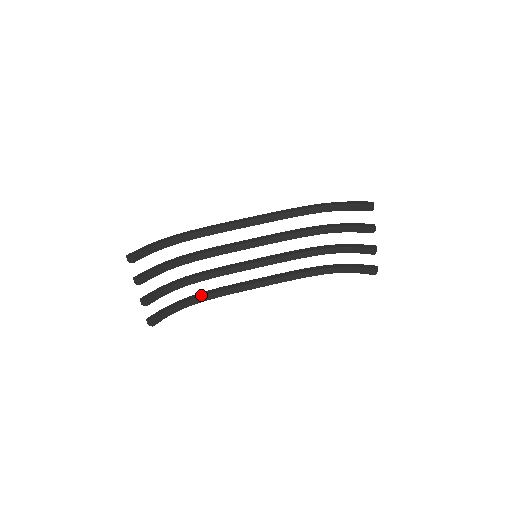
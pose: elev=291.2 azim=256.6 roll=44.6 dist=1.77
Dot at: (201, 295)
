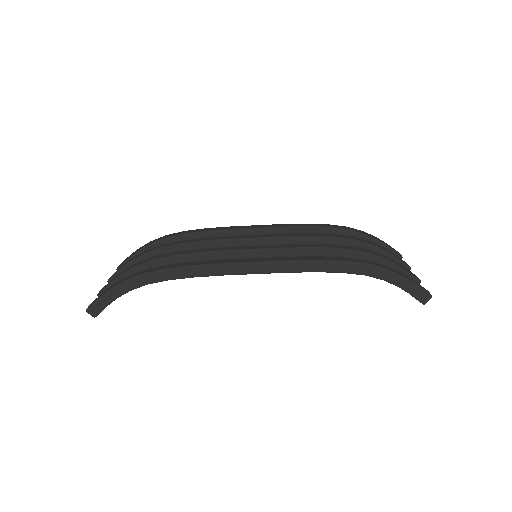
Dot at: occluded
